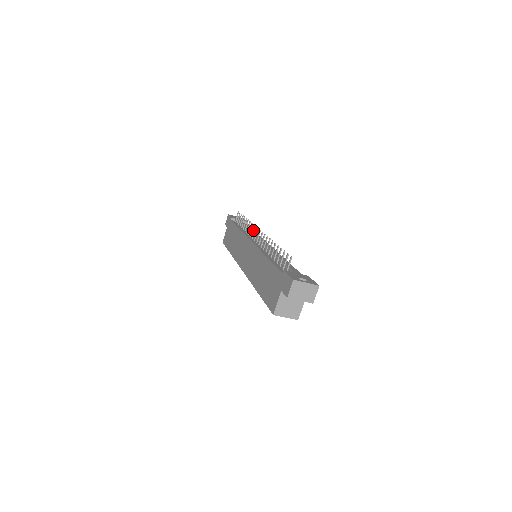
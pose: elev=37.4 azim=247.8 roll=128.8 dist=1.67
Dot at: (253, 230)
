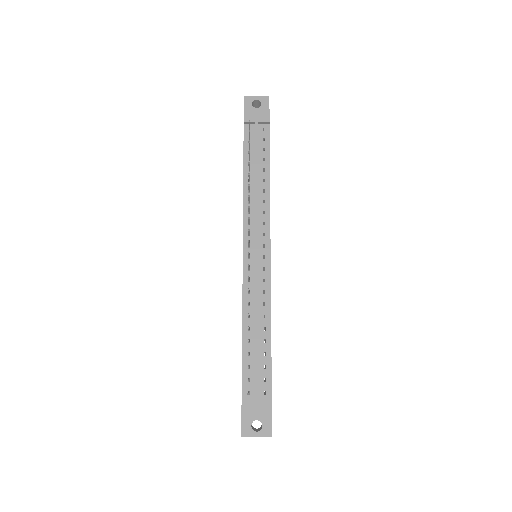
Dot at: (268, 166)
